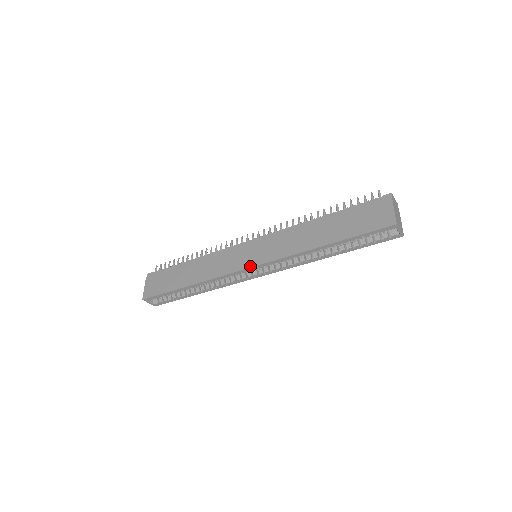
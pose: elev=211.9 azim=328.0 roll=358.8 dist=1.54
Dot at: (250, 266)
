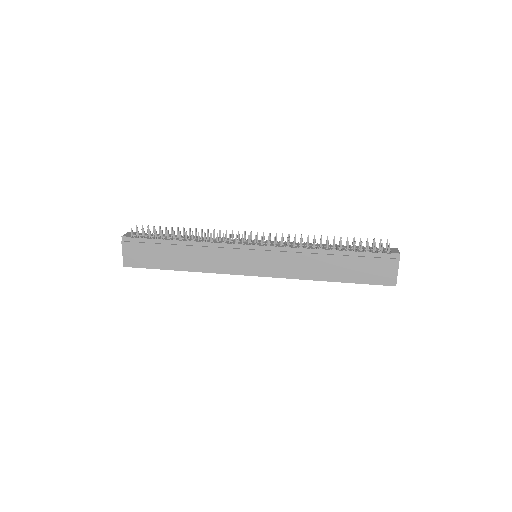
Dot at: (254, 275)
